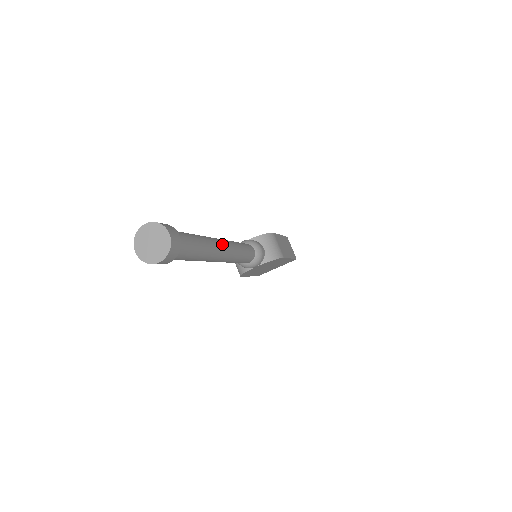
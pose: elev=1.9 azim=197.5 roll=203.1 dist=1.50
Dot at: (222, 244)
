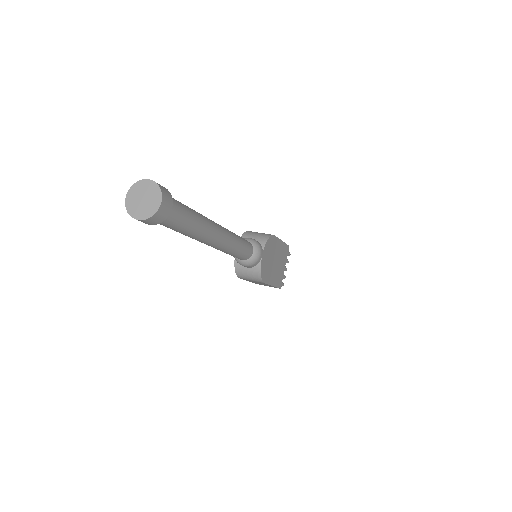
Dot at: occluded
